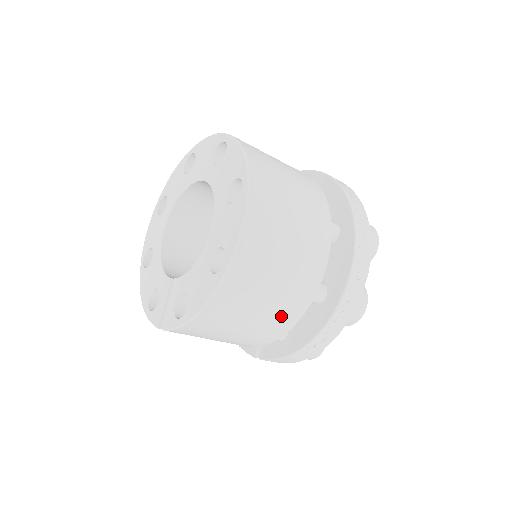
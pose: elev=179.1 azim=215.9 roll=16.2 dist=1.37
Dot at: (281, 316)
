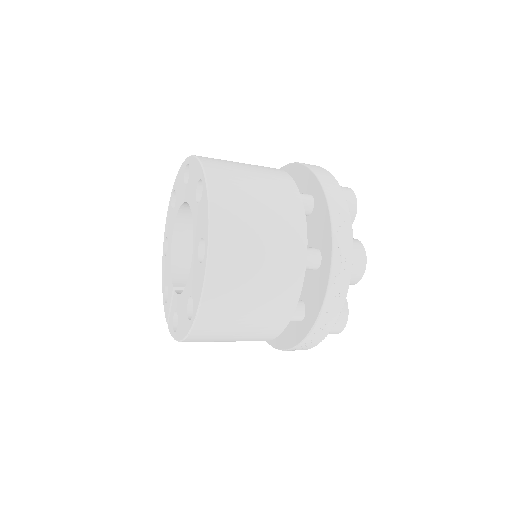
Dot at: (257, 337)
